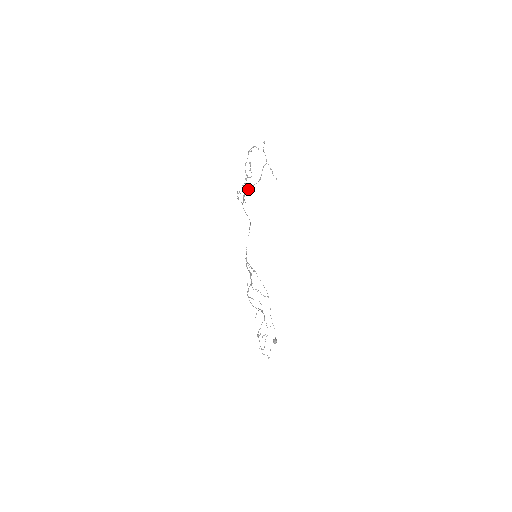
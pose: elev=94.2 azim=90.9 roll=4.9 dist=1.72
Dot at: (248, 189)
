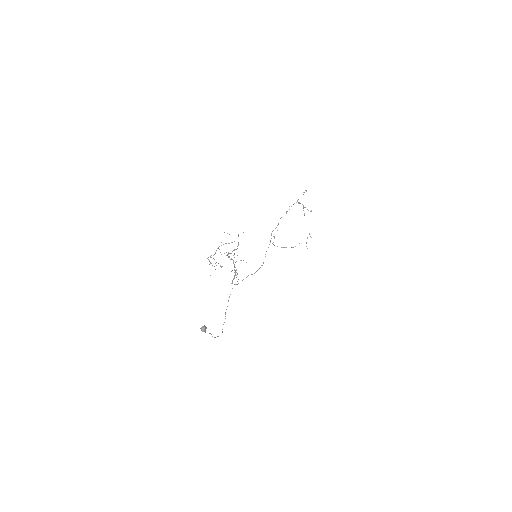
Dot at: occluded
